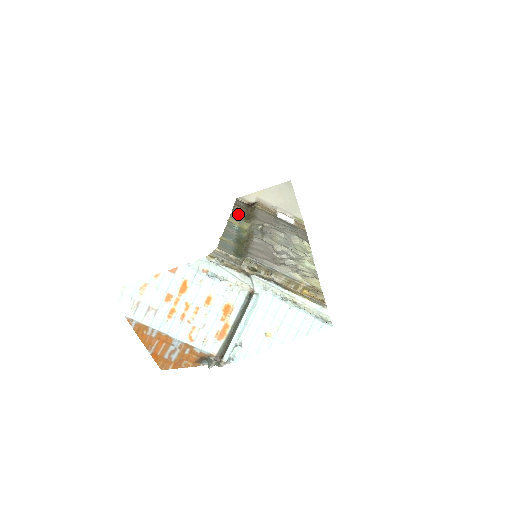
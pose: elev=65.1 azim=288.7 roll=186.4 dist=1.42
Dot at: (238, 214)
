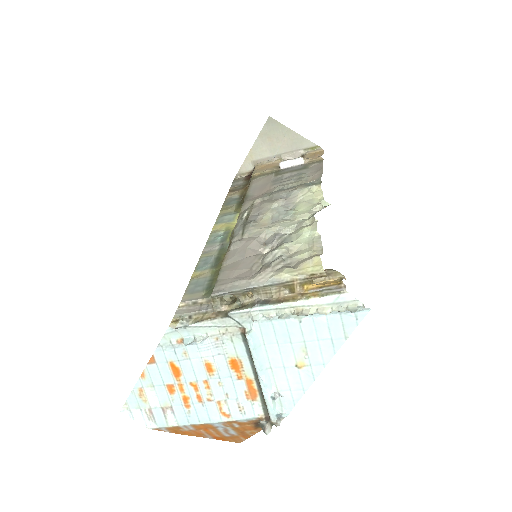
Dot at: (229, 207)
